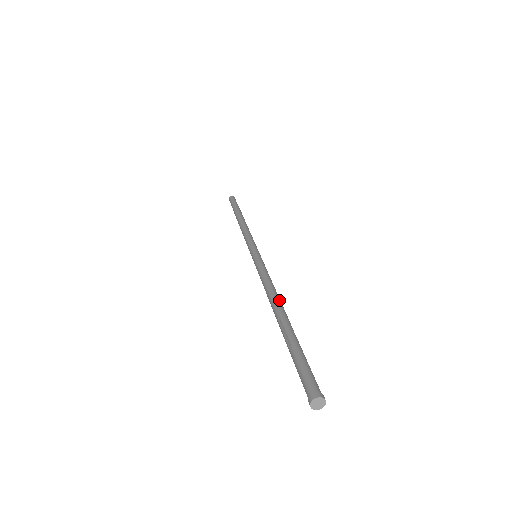
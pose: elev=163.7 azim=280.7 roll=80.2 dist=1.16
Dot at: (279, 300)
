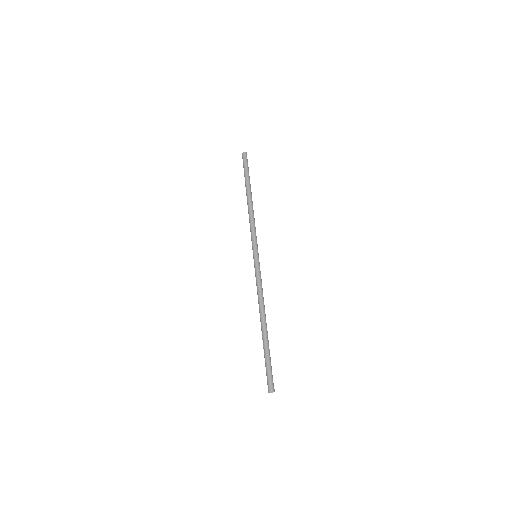
Dot at: (264, 314)
